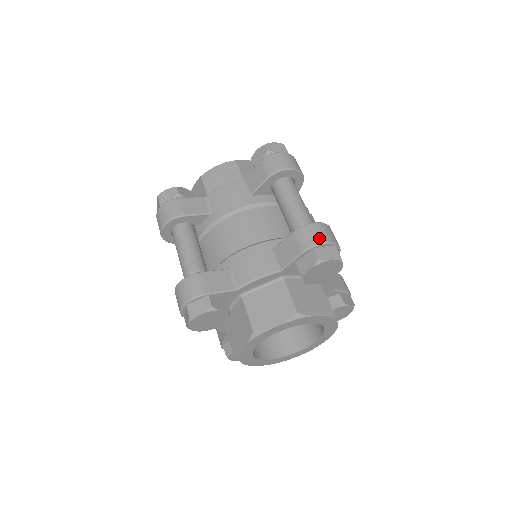
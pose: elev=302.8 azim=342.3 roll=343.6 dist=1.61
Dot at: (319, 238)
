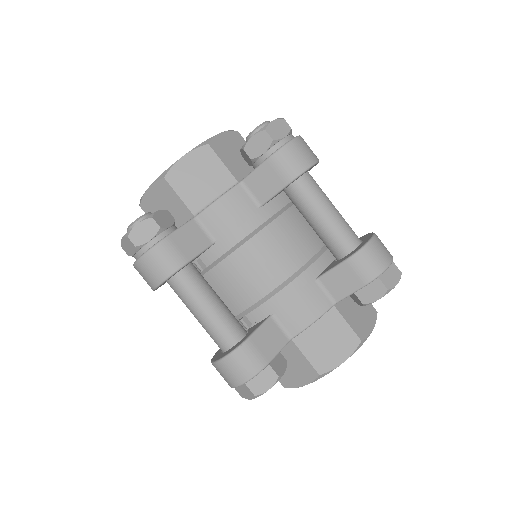
Dot at: (381, 263)
